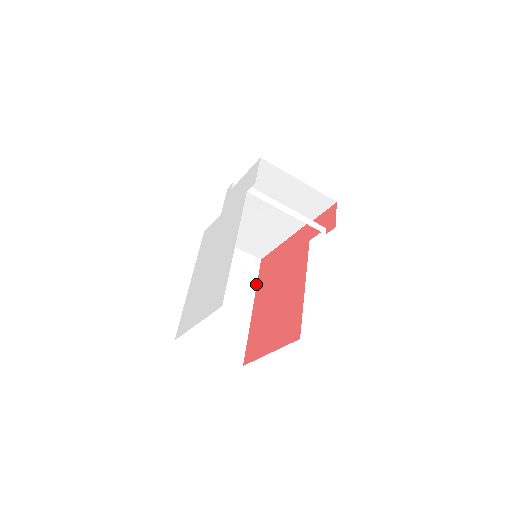
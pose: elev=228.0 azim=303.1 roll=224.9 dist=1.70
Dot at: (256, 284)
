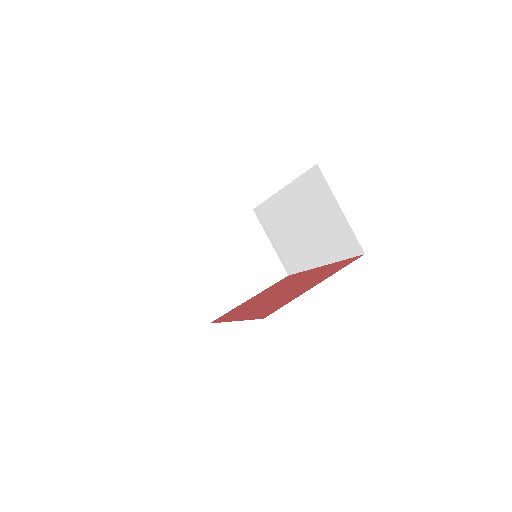
Dot at: occluded
